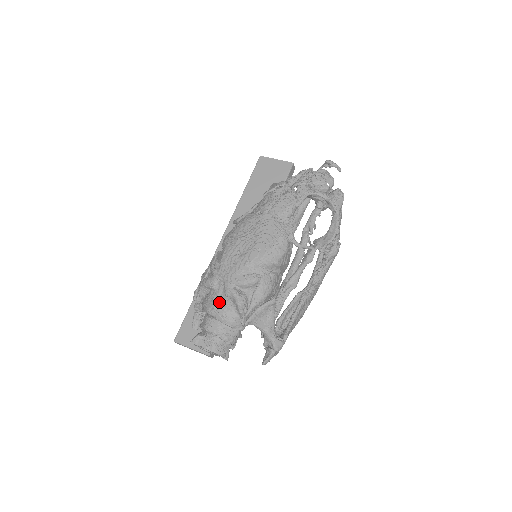
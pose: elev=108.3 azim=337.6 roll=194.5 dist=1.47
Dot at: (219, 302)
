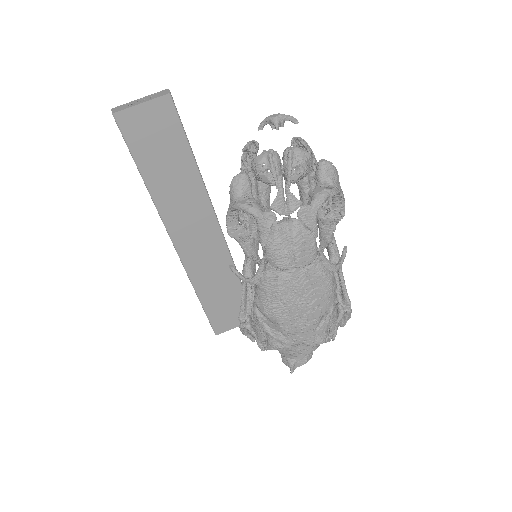
Dot at: (304, 350)
